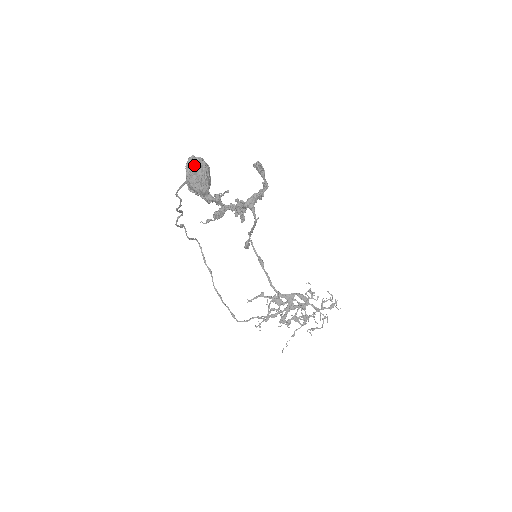
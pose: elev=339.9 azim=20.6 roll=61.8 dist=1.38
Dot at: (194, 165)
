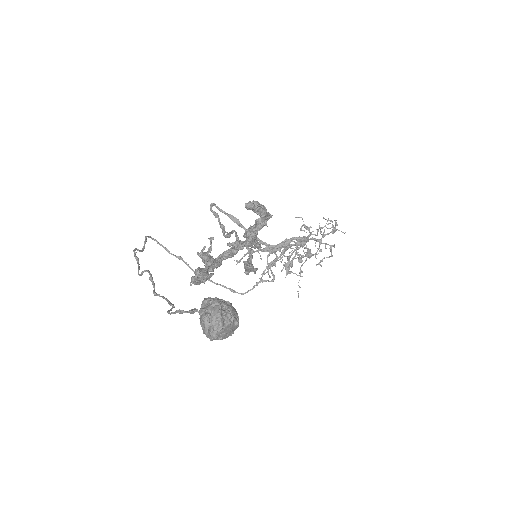
Dot at: (218, 328)
